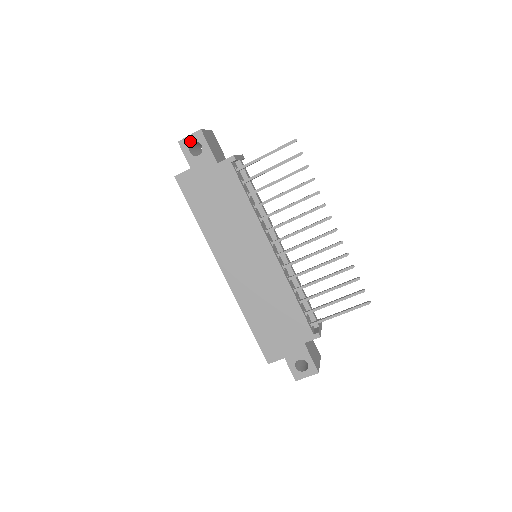
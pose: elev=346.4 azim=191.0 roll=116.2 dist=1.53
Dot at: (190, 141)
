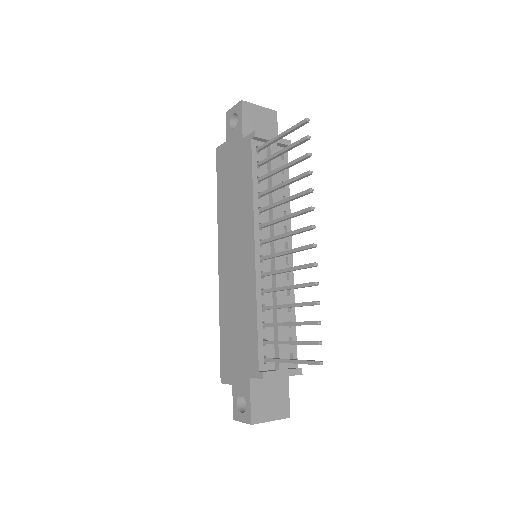
Dot at: (233, 112)
